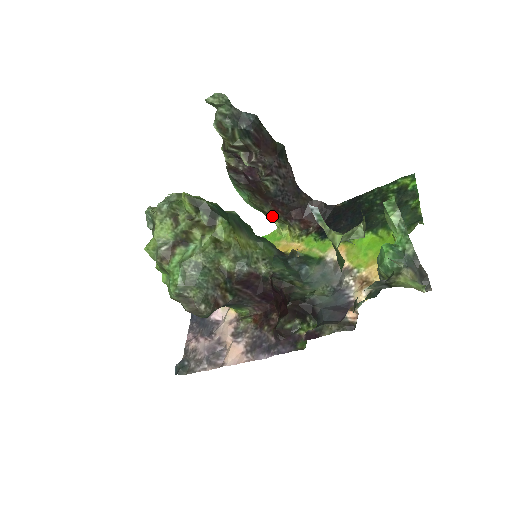
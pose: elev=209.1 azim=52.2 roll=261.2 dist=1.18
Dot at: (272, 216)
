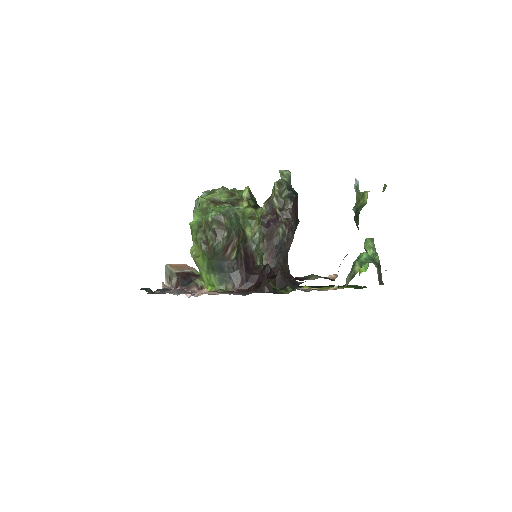
Dot at: occluded
